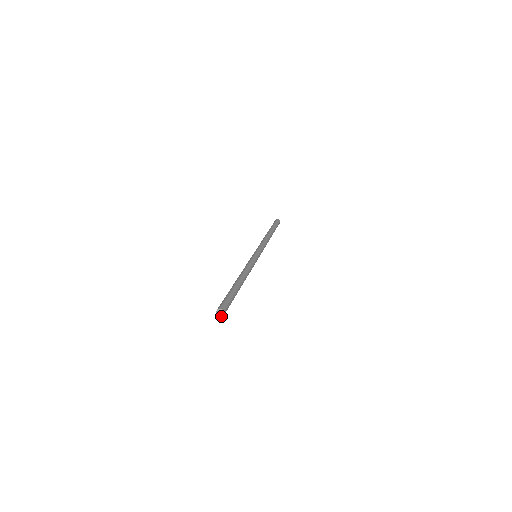
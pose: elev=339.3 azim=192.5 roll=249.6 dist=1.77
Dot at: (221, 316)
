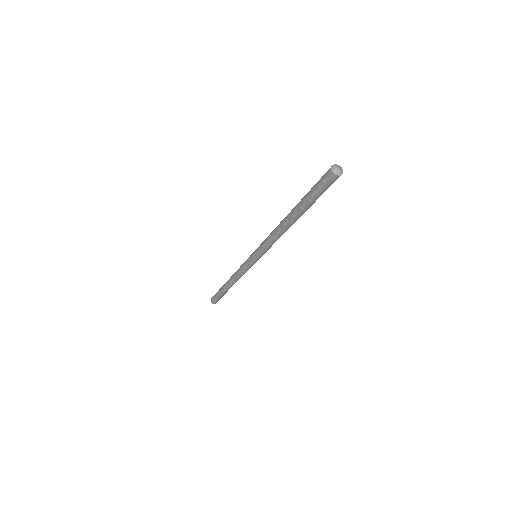
Dot at: (341, 173)
